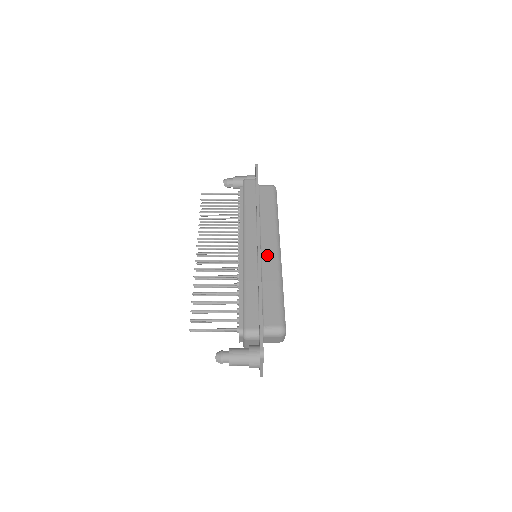
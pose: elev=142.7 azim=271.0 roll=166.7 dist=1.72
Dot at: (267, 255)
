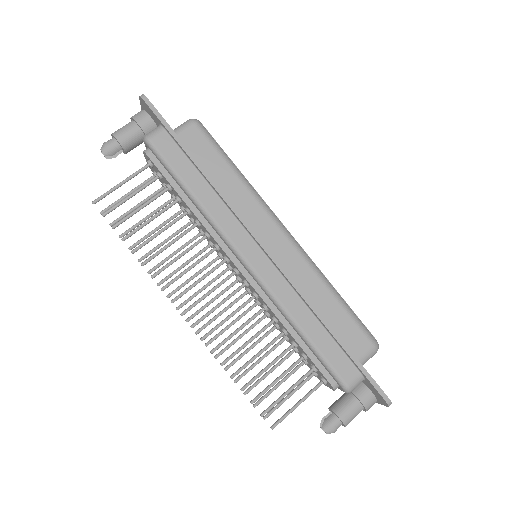
Dot at: (283, 255)
